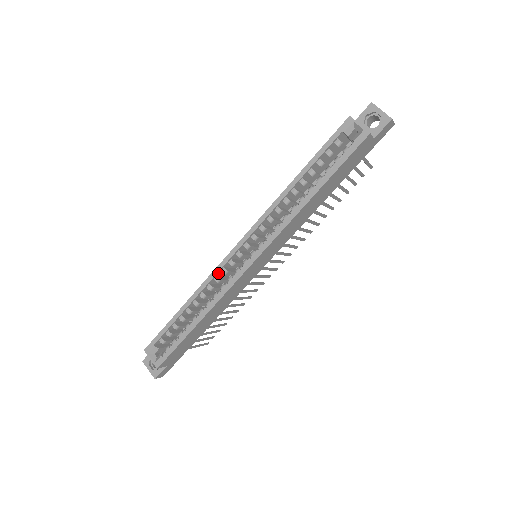
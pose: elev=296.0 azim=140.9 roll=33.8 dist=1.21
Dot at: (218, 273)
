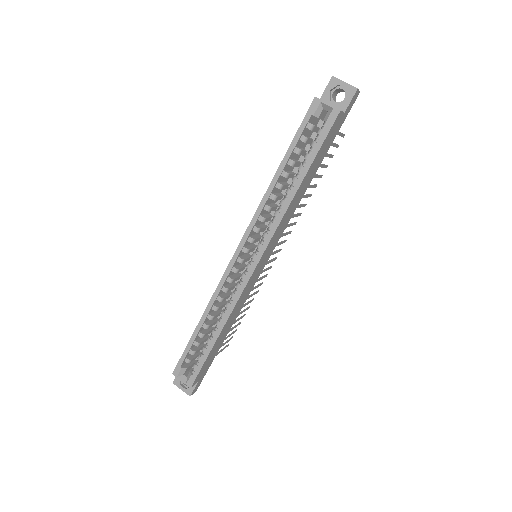
Dot at: (224, 283)
